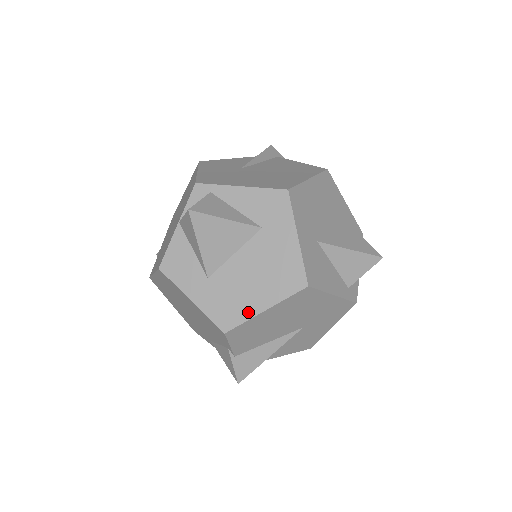
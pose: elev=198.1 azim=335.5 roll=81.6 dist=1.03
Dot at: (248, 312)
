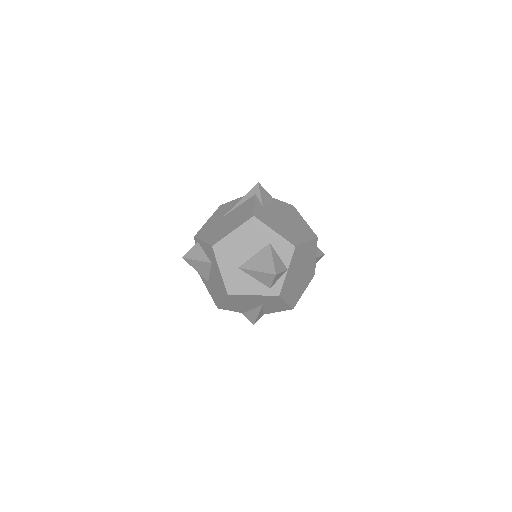
Dot at: (219, 301)
